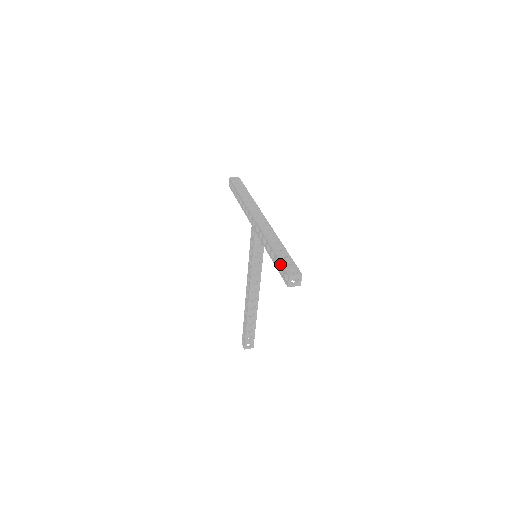
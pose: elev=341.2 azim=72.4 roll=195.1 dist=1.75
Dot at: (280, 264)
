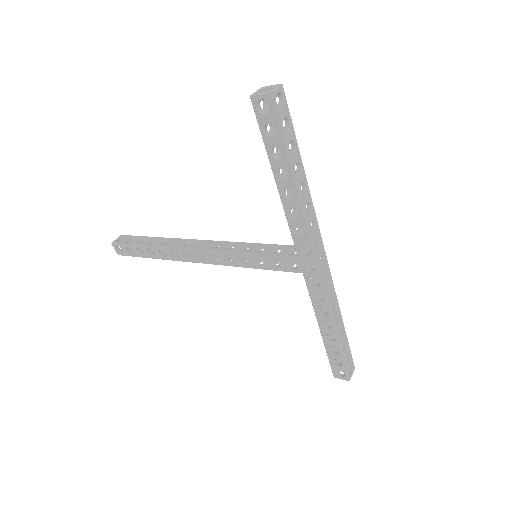
Dot at: (340, 360)
